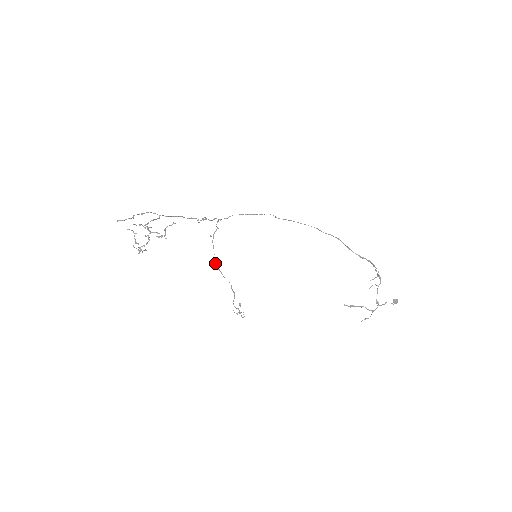
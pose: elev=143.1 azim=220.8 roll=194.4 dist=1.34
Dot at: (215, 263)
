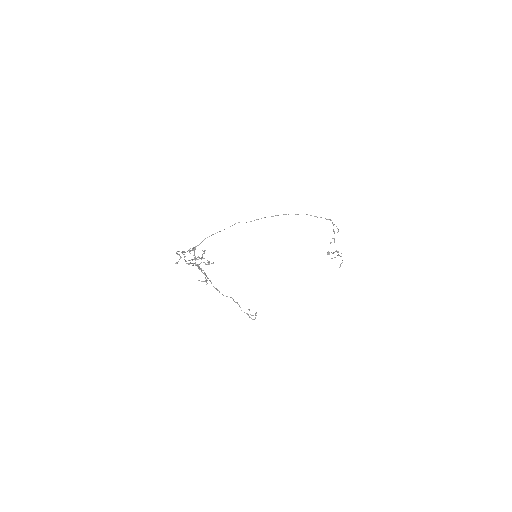
Dot at: (213, 286)
